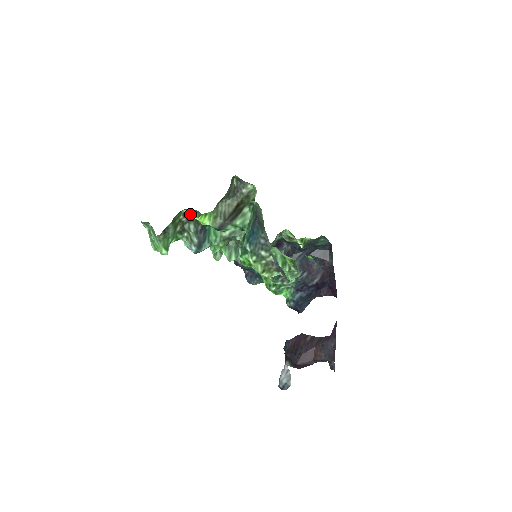
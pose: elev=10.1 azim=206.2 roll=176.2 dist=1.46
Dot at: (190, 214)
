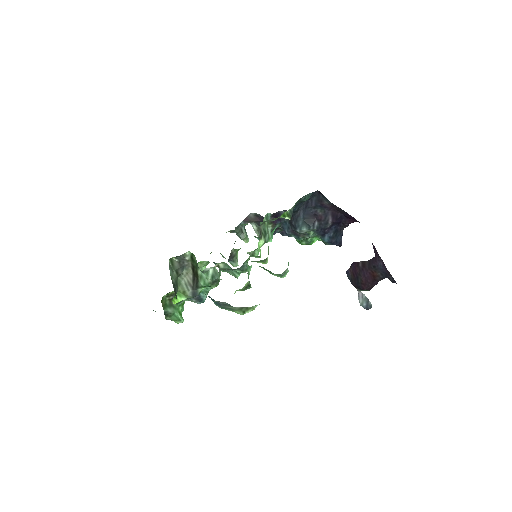
Dot at: (171, 293)
